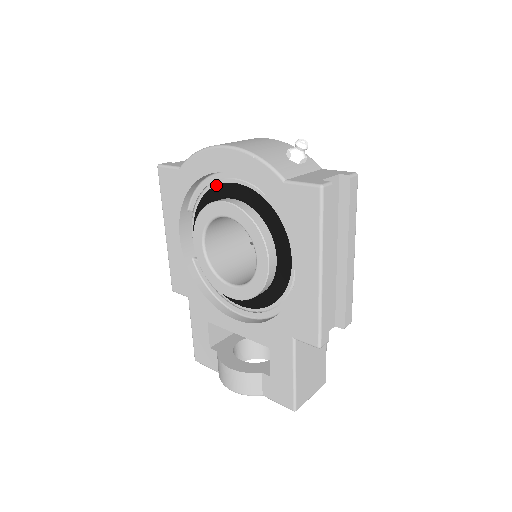
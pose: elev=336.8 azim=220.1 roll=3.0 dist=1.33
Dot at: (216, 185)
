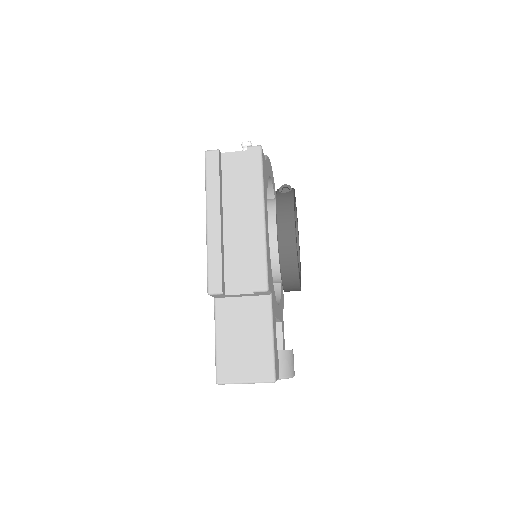
Dot at: occluded
